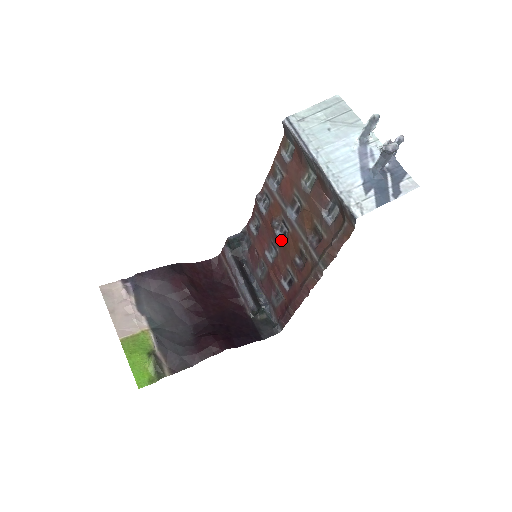
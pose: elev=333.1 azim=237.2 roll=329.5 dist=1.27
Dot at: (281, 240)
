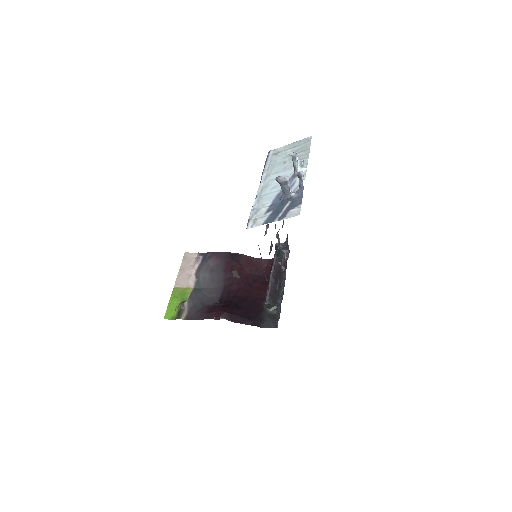
Dot at: occluded
